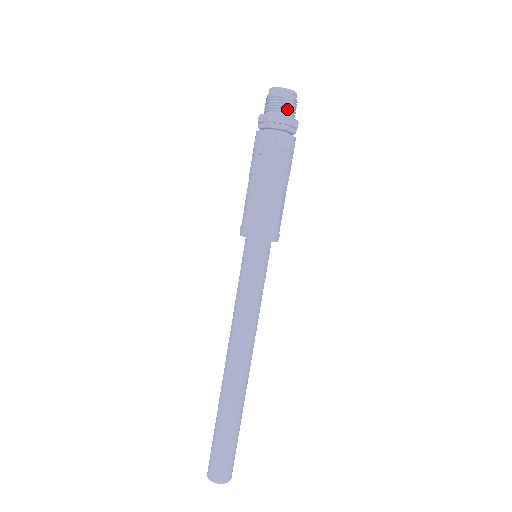
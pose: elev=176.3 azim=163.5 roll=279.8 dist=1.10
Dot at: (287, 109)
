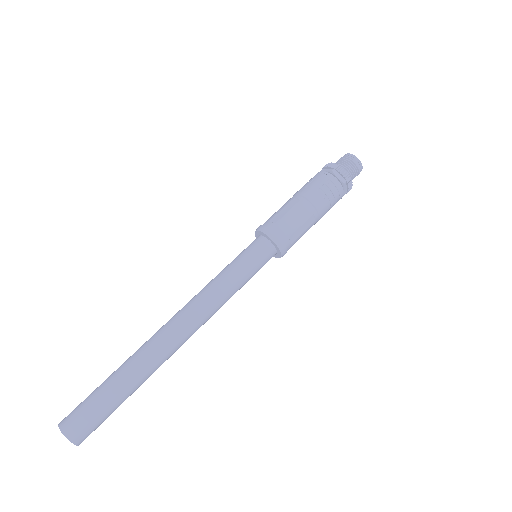
Dot at: occluded
